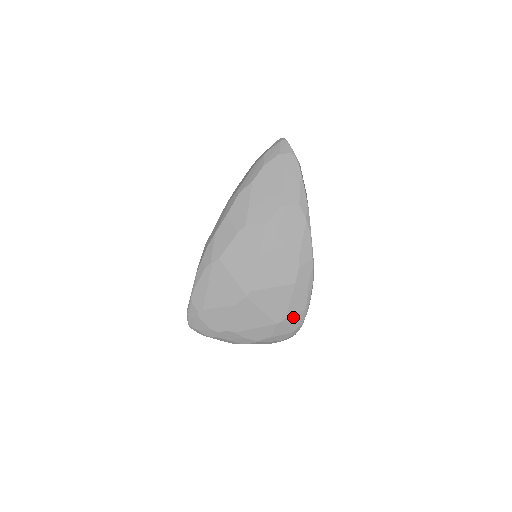
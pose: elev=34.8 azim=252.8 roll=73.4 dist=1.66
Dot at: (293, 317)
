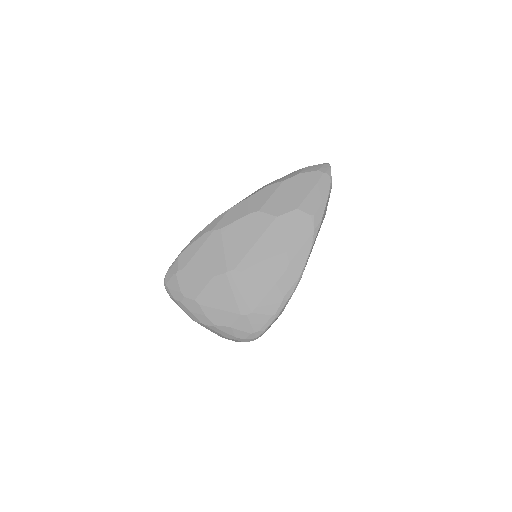
Dot at: (259, 316)
